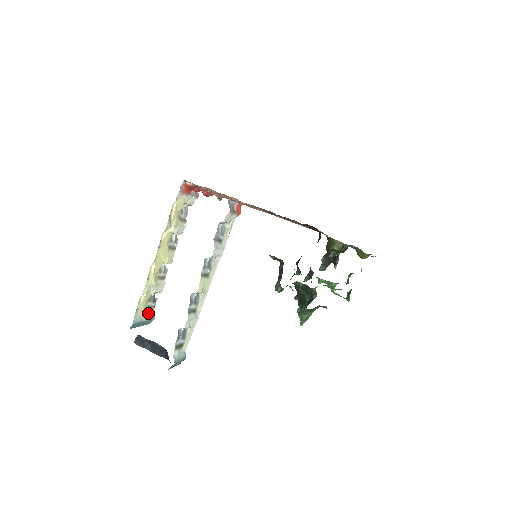
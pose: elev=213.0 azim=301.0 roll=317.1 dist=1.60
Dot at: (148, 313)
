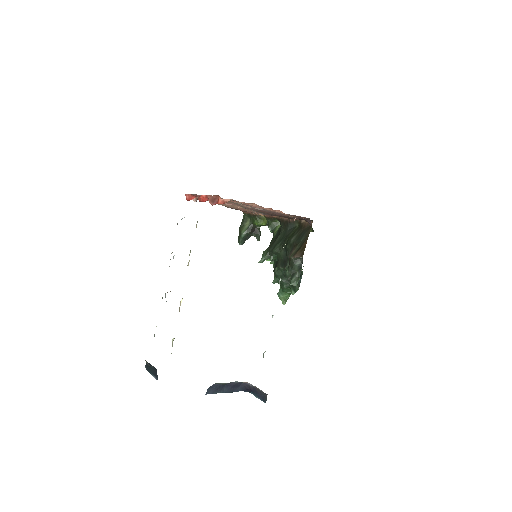
Dot at: occluded
